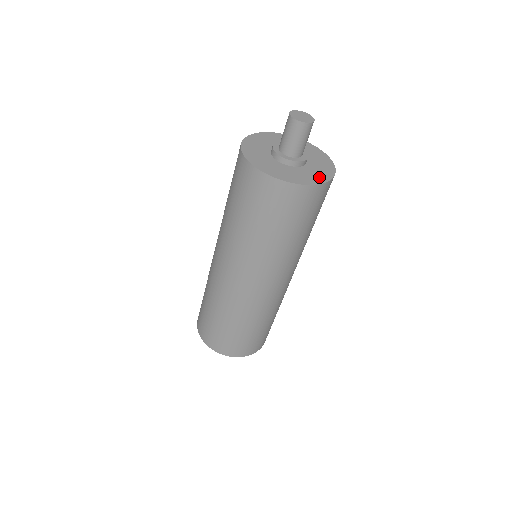
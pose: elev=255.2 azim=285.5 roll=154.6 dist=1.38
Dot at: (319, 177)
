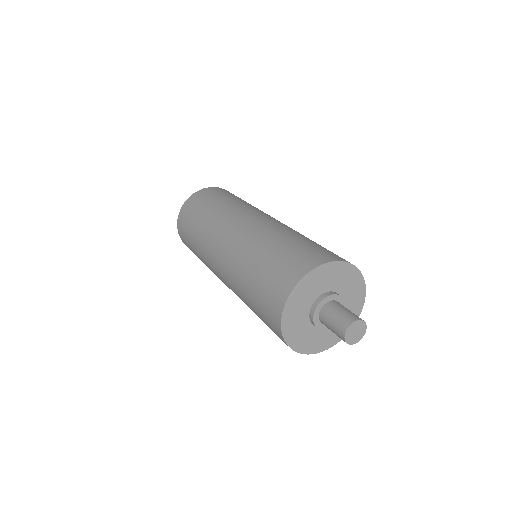
Dot at: occluded
